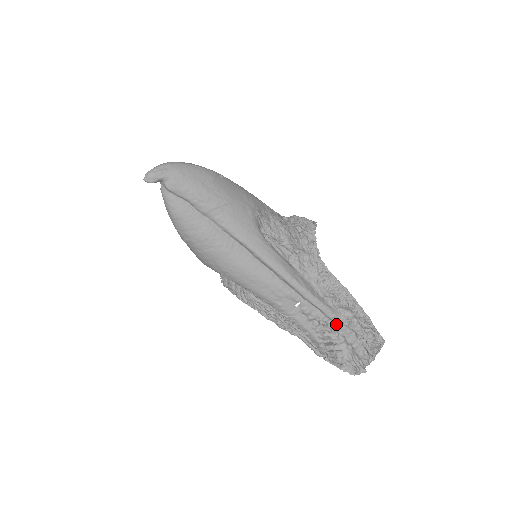
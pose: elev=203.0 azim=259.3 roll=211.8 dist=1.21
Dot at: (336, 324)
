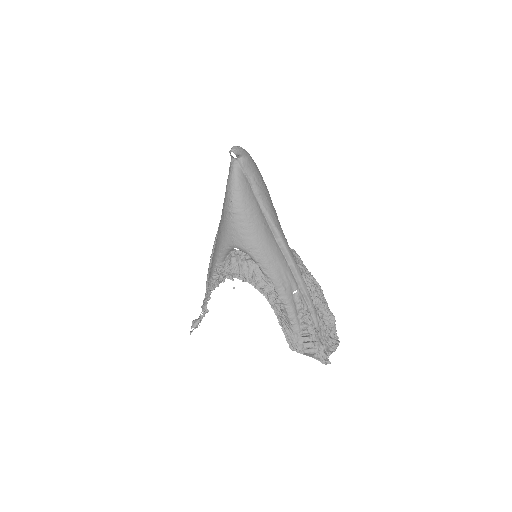
Dot at: (314, 318)
